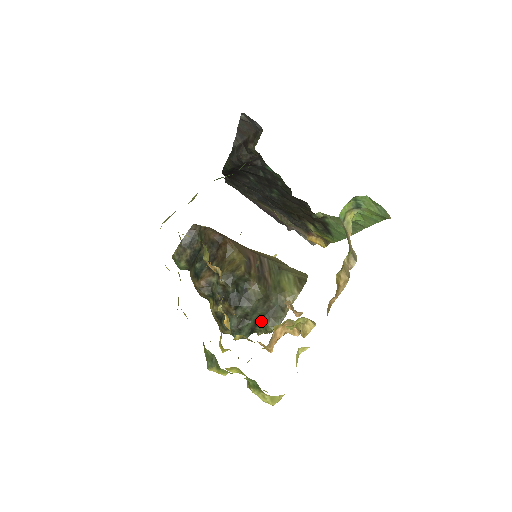
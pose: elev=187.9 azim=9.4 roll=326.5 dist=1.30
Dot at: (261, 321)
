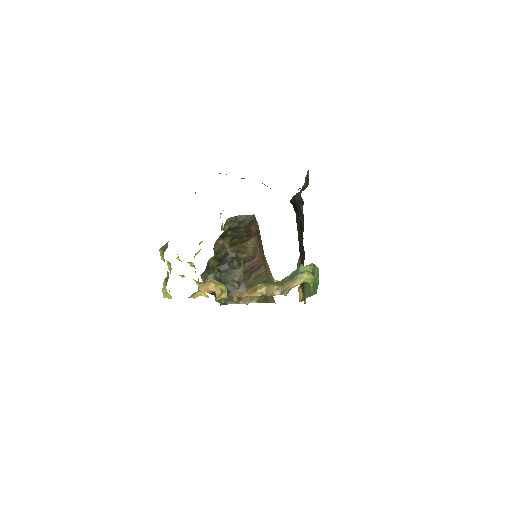
Dot at: occluded
